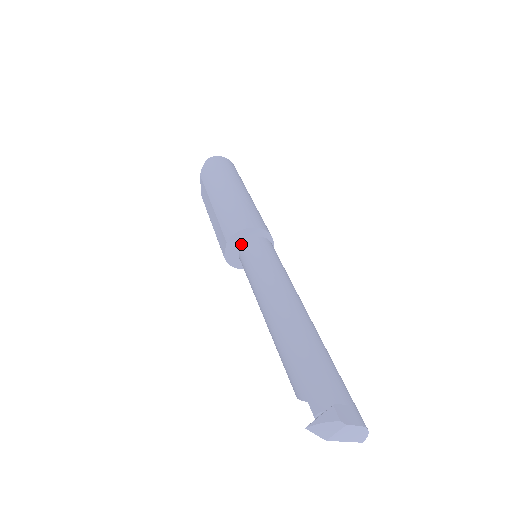
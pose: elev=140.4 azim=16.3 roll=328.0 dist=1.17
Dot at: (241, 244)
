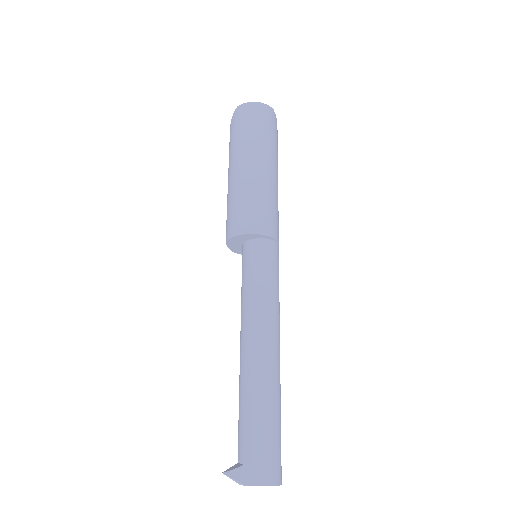
Dot at: (241, 243)
